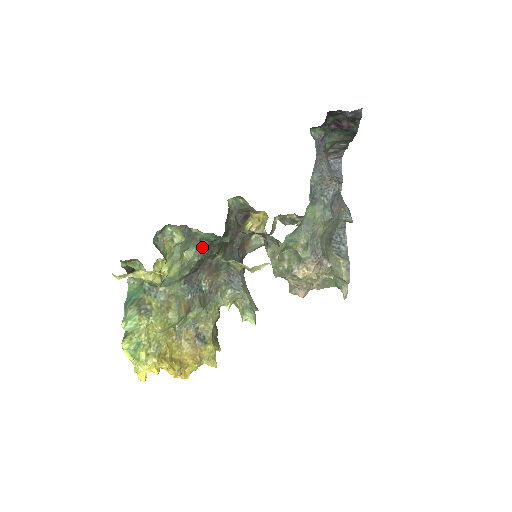
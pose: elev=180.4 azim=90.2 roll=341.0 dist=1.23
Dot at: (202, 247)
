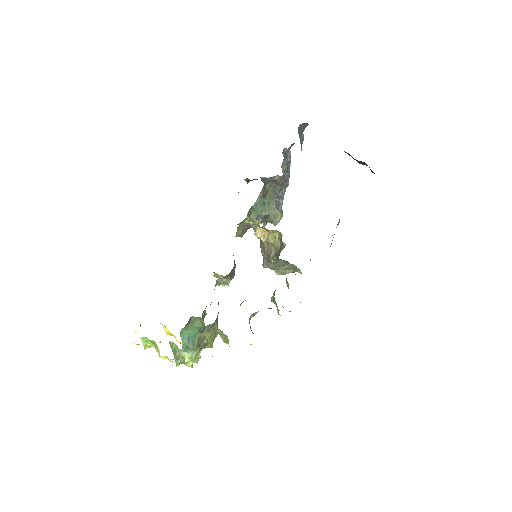
Dot at: occluded
